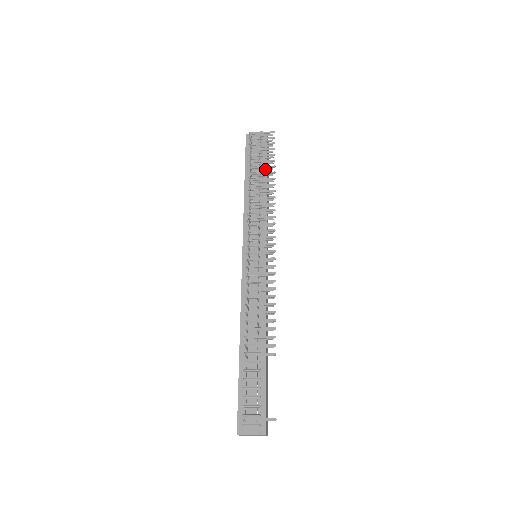
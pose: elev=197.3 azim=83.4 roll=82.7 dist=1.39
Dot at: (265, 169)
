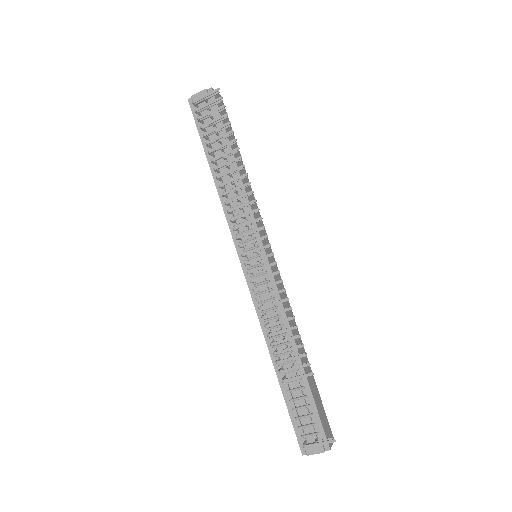
Dot at: (226, 146)
